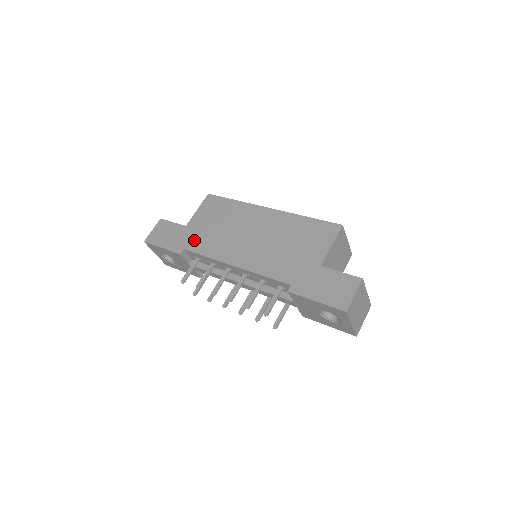
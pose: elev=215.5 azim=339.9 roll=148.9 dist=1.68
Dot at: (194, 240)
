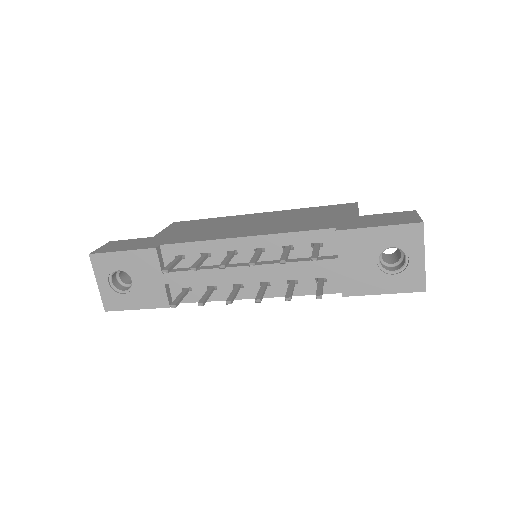
Dot at: (172, 239)
